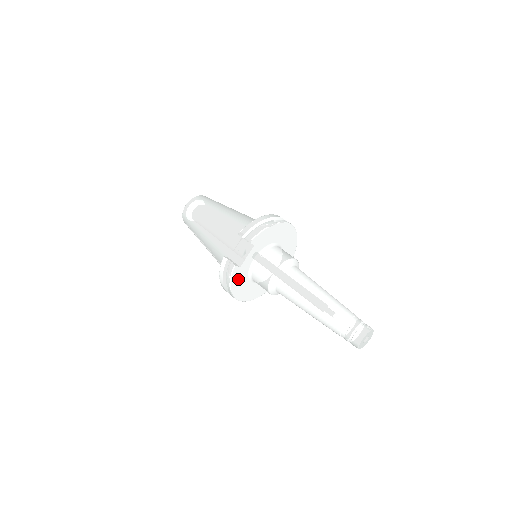
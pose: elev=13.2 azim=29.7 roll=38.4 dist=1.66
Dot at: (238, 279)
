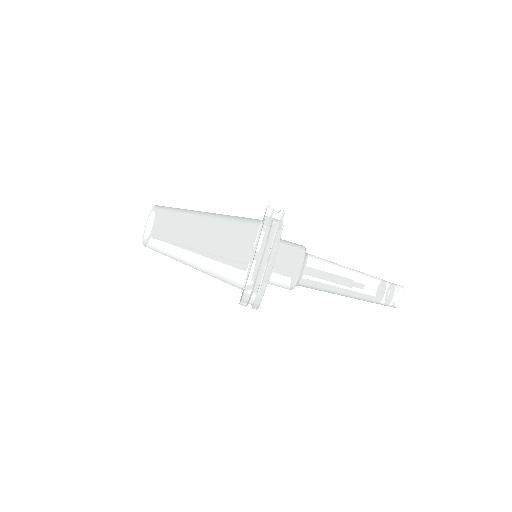
Dot at: occluded
